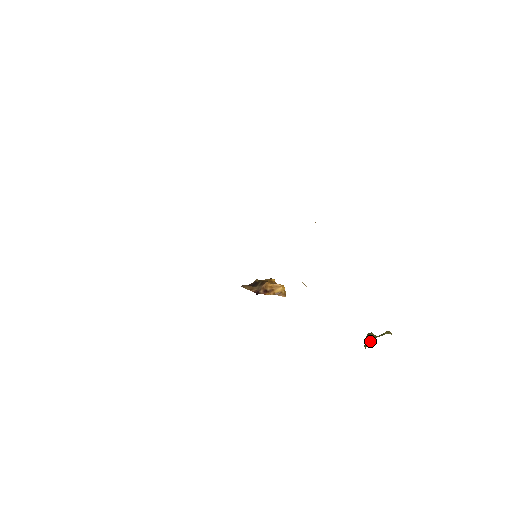
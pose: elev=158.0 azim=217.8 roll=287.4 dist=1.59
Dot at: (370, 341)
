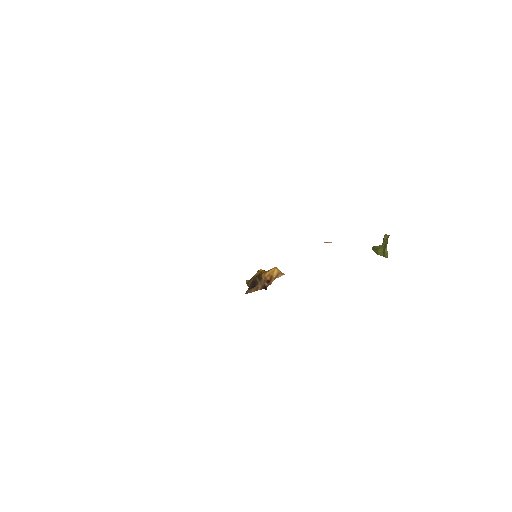
Dot at: (386, 250)
